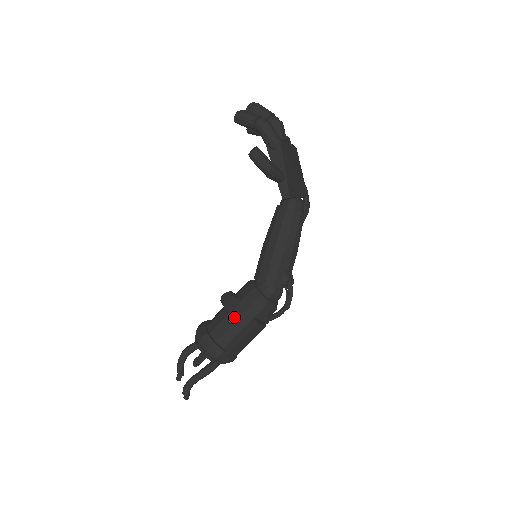
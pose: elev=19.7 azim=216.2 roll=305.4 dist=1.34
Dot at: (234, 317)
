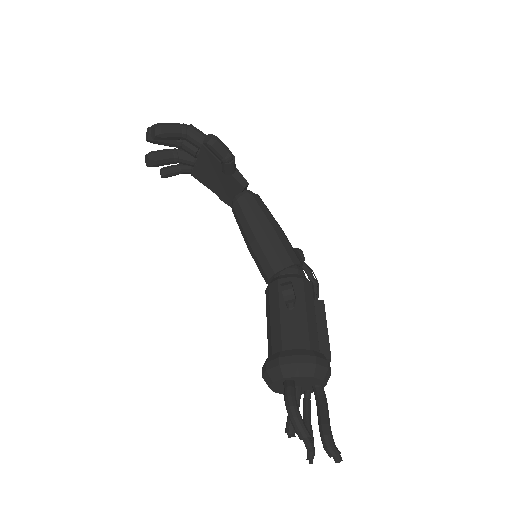
Dot at: (302, 311)
